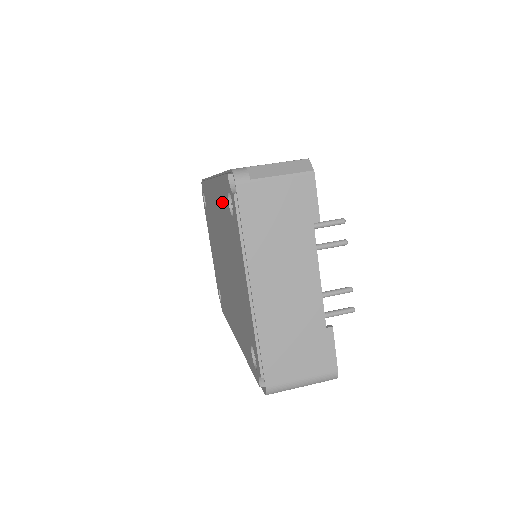
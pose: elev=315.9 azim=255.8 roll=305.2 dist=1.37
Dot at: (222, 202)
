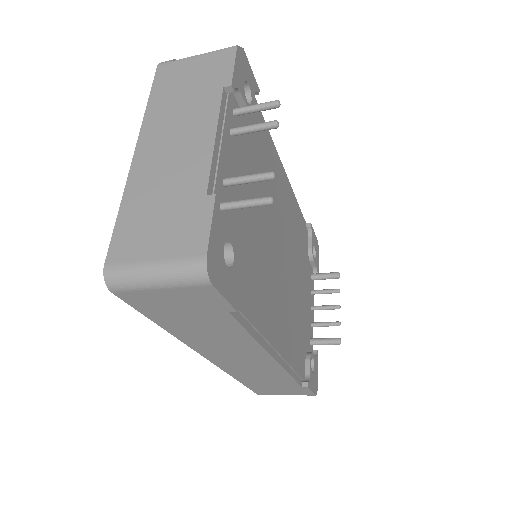
Dot at: occluded
